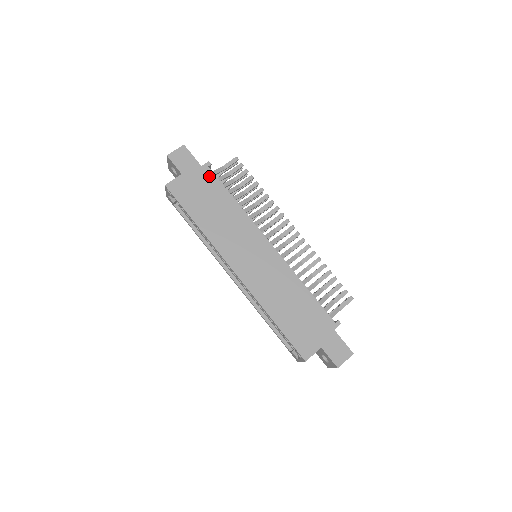
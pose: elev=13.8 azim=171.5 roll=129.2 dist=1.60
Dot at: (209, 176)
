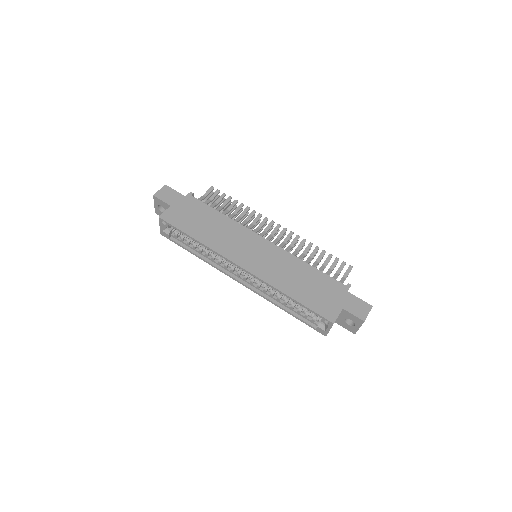
Dot at: (194, 202)
